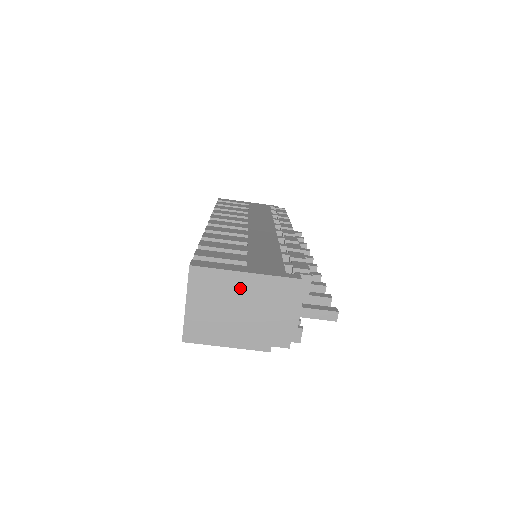
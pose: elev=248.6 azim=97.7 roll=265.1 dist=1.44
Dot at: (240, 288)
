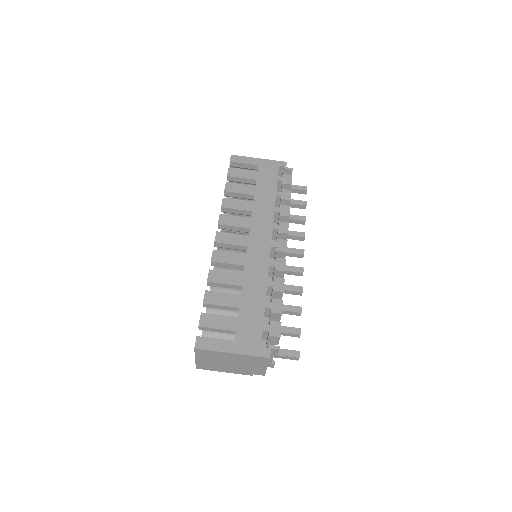
Dot at: (229, 357)
